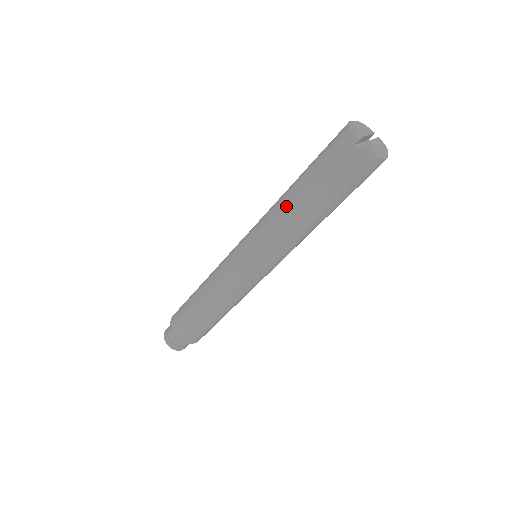
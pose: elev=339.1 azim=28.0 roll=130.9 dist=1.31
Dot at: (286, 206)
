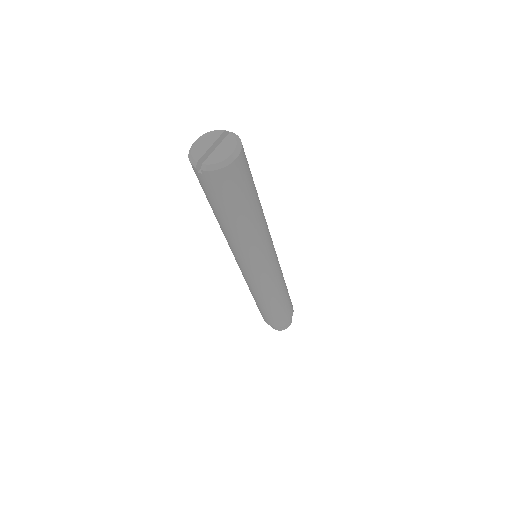
Dot at: (220, 227)
